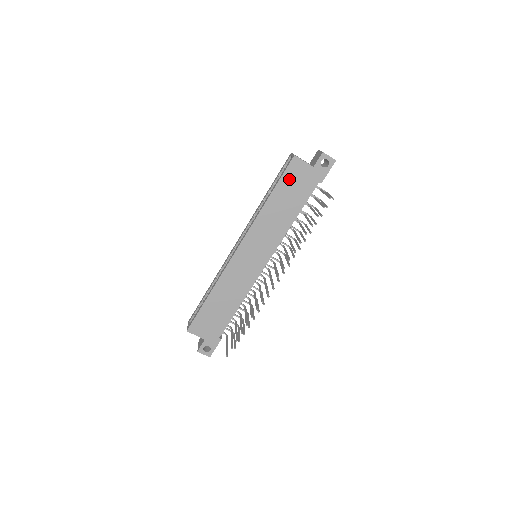
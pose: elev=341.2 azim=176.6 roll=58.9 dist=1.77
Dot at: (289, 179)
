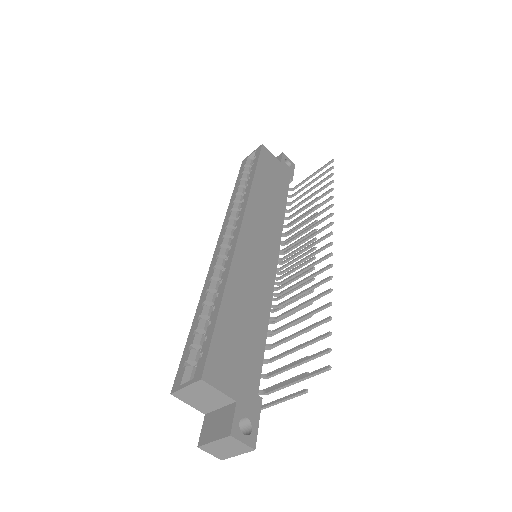
Dot at: (266, 165)
